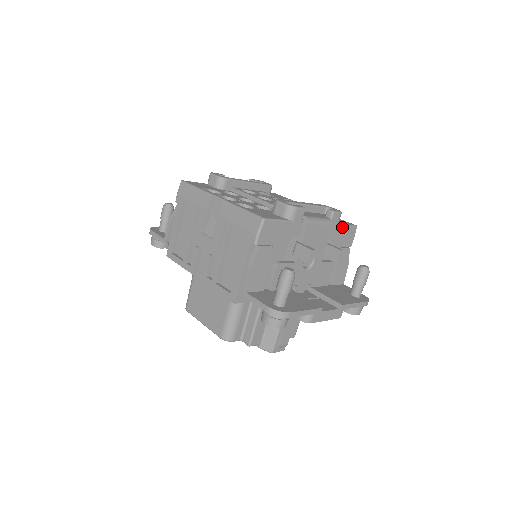
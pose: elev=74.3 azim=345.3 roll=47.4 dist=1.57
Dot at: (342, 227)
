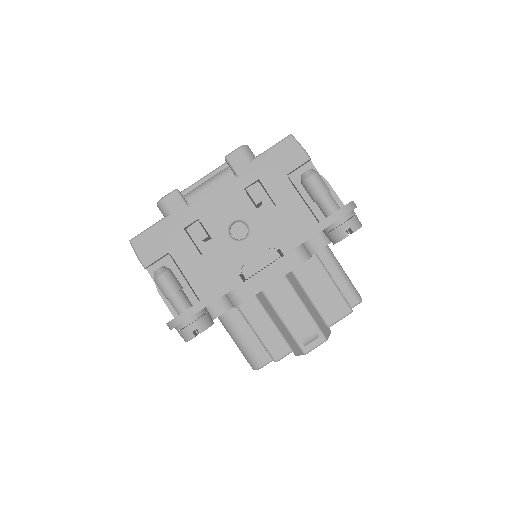
Dot at: (262, 157)
